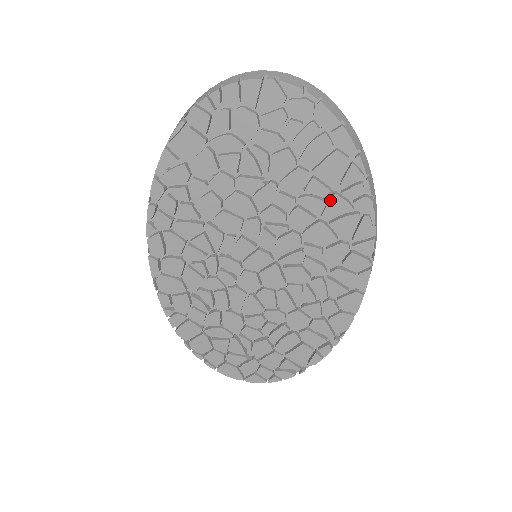
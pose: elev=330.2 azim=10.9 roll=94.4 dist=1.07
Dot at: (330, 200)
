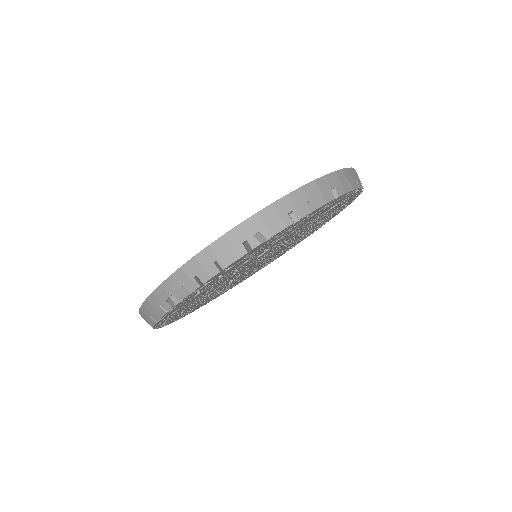
Dot at: (324, 214)
